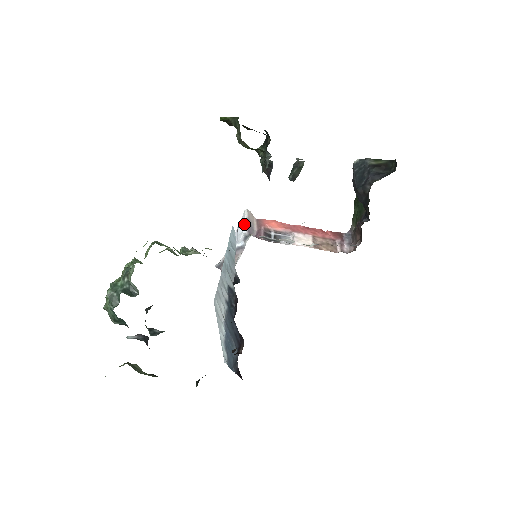
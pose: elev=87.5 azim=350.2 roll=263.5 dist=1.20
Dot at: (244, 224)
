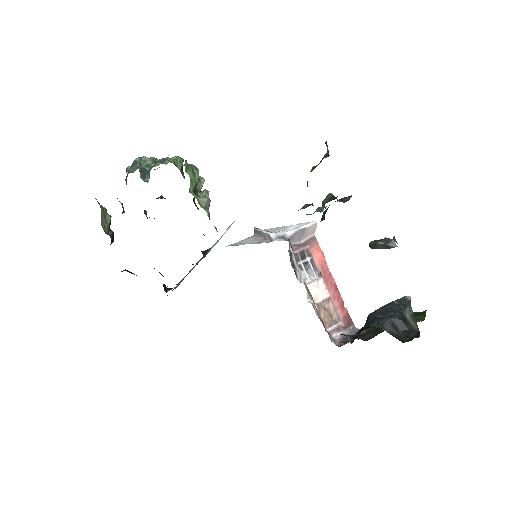
Dot at: (297, 228)
